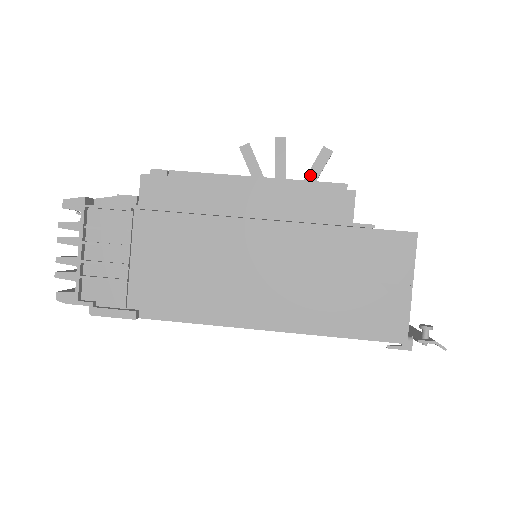
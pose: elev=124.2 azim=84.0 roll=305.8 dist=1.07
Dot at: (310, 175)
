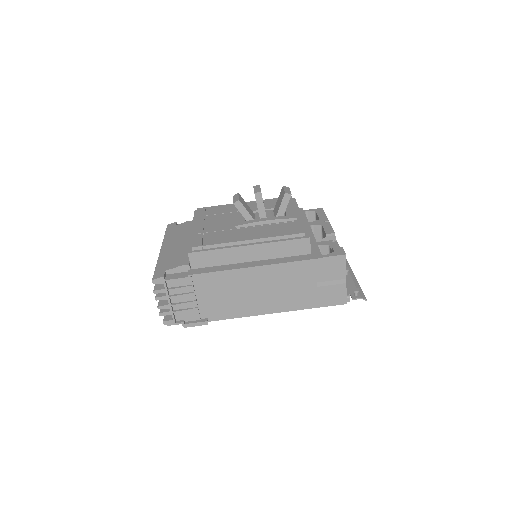
Dot at: (280, 211)
